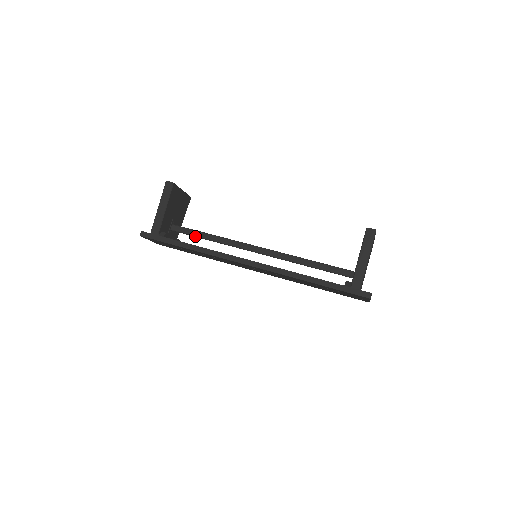
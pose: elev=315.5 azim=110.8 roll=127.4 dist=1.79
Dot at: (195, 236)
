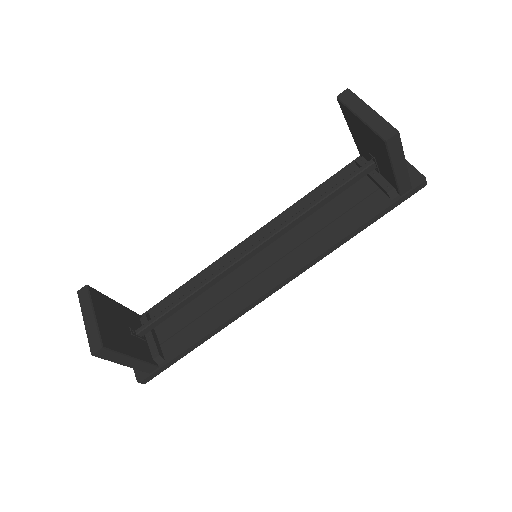
Dot at: occluded
